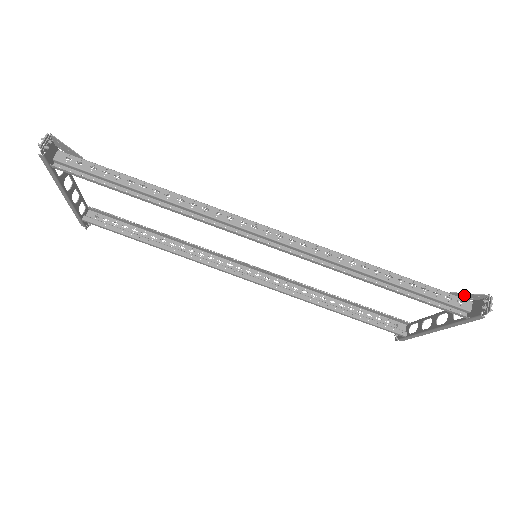
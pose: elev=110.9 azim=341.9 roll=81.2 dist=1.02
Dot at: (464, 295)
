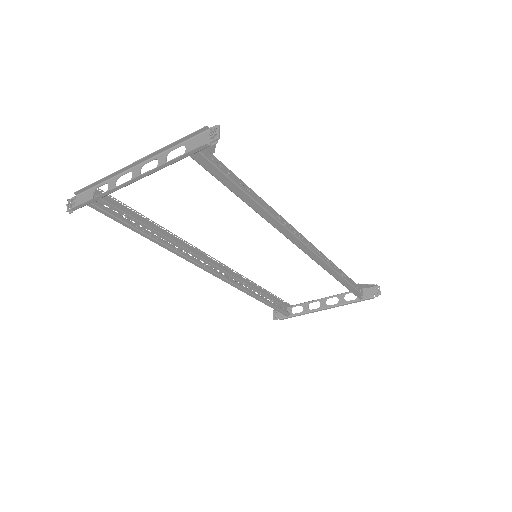
Dot at: (364, 285)
